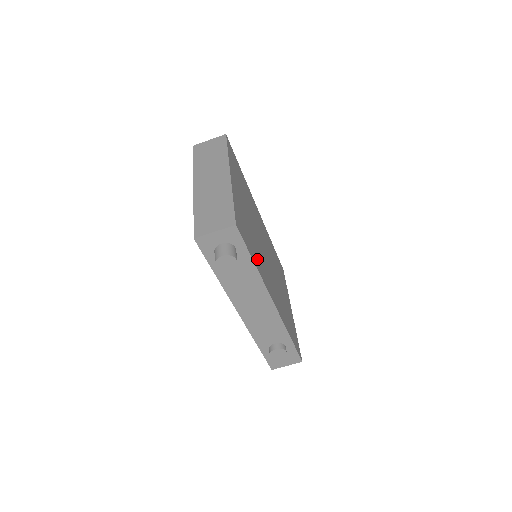
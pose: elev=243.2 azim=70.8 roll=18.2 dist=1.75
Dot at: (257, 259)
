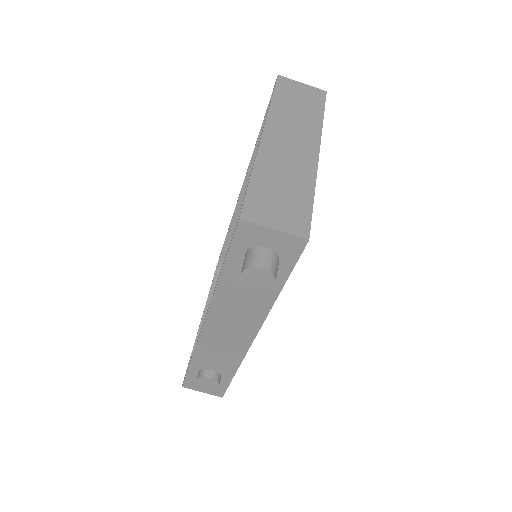
Dot at: occluded
